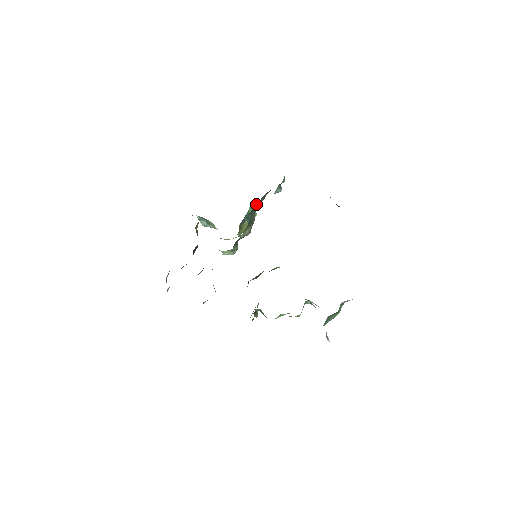
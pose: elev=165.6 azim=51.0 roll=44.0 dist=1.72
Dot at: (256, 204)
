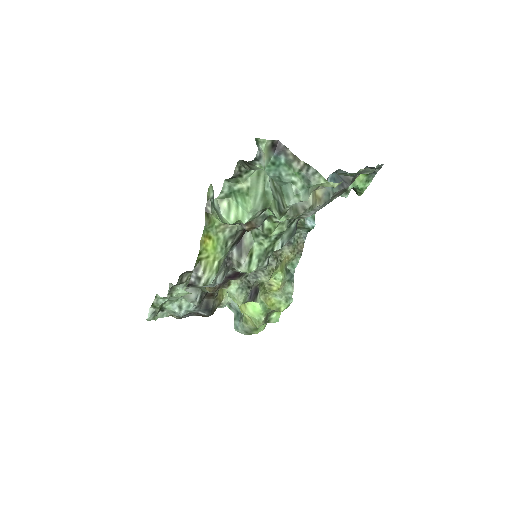
Dot at: occluded
